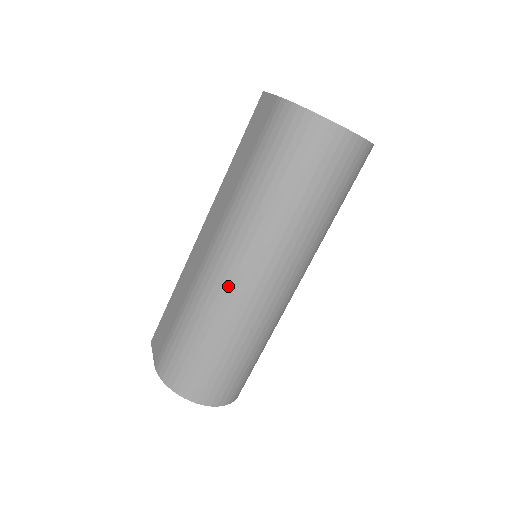
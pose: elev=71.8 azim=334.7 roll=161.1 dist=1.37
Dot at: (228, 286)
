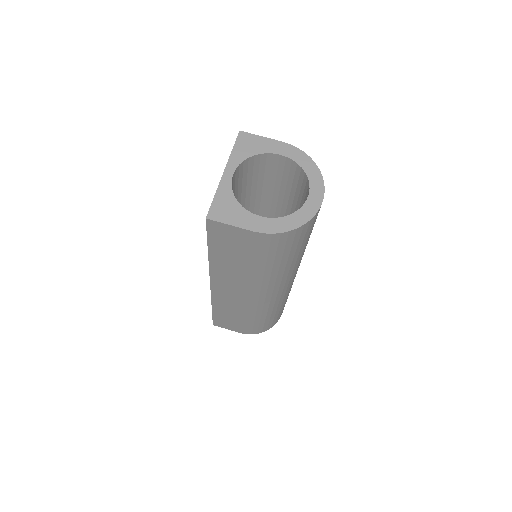
Dot at: (280, 297)
